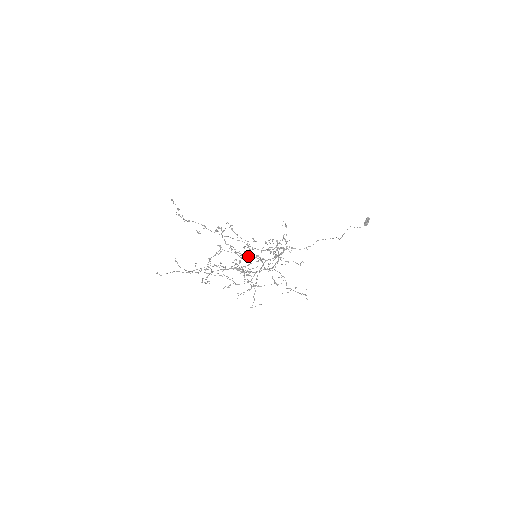
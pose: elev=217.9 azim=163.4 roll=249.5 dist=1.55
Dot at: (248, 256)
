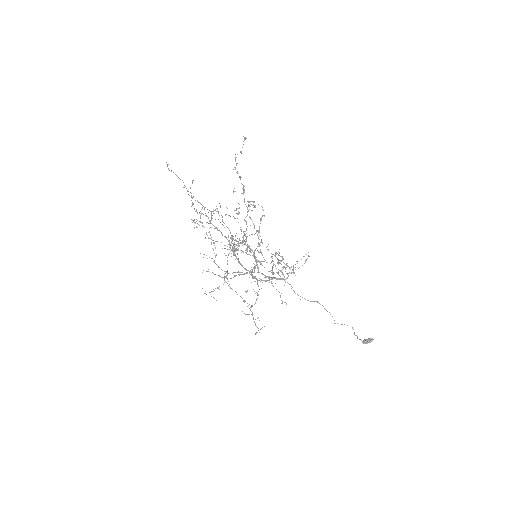
Dot at: (250, 248)
